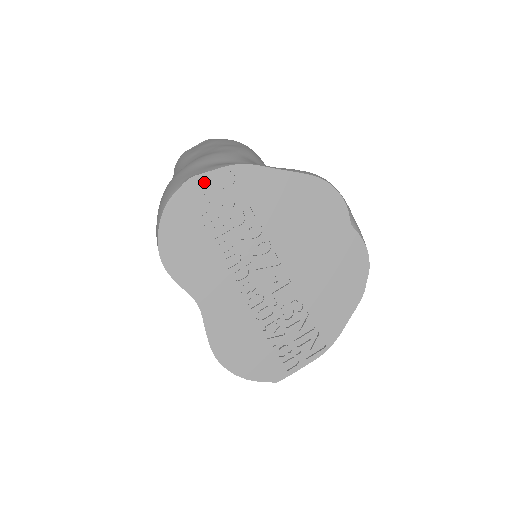
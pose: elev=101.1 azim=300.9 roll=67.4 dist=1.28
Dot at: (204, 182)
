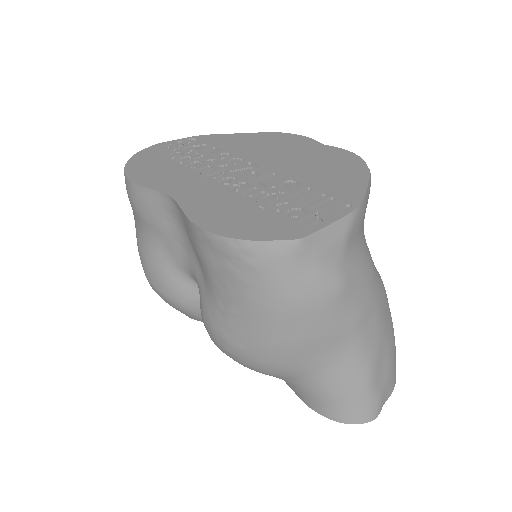
Dot at: (170, 146)
